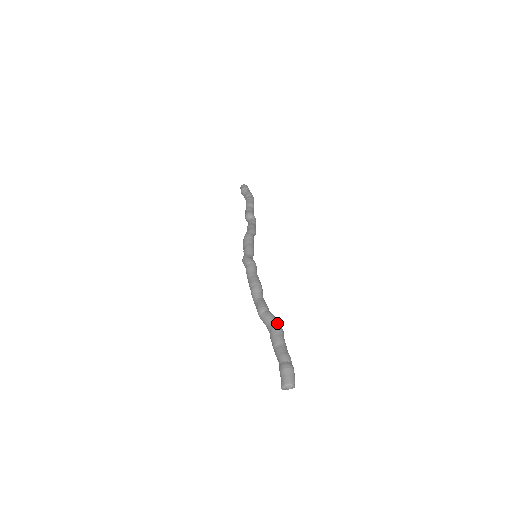
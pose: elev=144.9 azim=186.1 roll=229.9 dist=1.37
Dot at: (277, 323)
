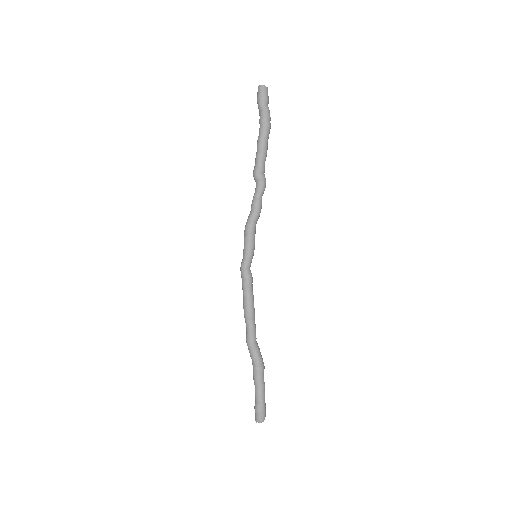
Dot at: (257, 363)
